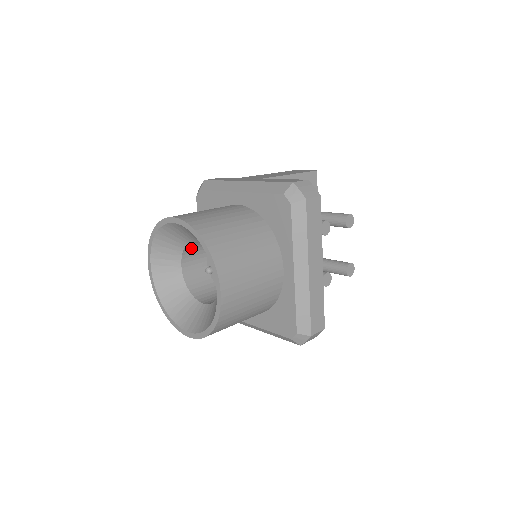
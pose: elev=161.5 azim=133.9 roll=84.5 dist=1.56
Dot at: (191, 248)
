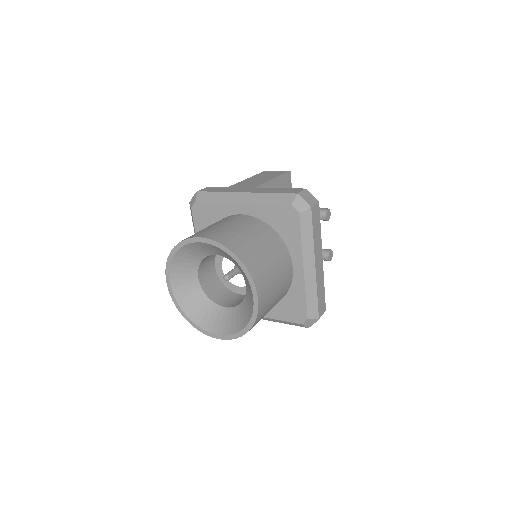
Dot at: (205, 259)
